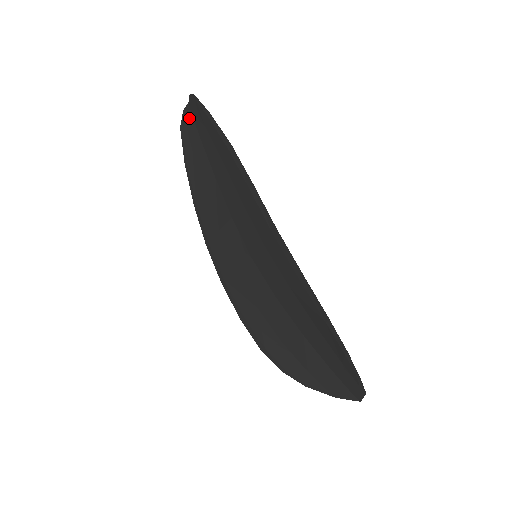
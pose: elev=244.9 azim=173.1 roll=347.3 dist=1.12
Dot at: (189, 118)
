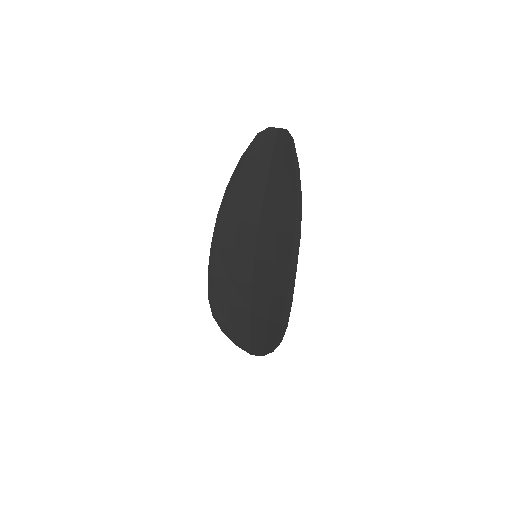
Dot at: (272, 138)
